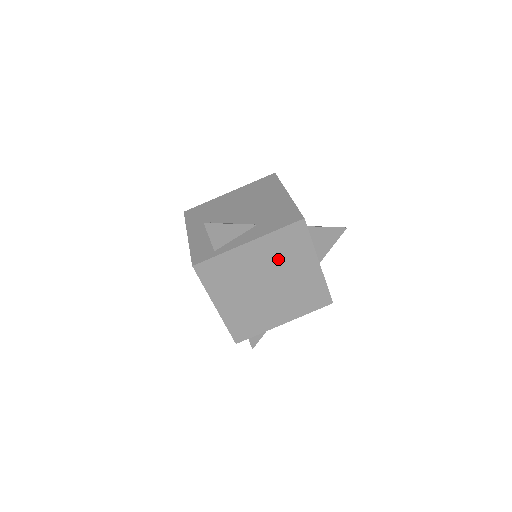
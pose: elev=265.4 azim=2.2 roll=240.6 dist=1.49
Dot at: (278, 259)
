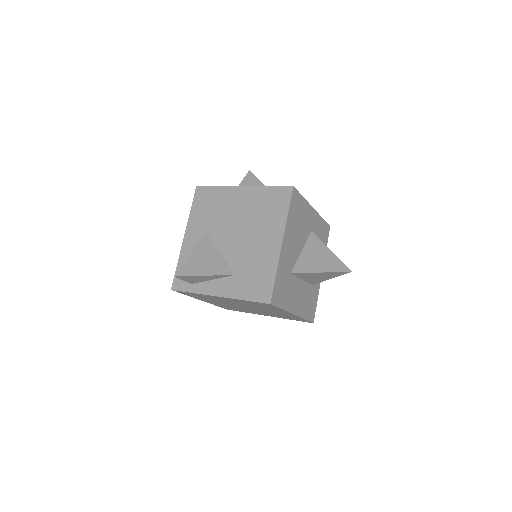
Dot at: (251, 305)
